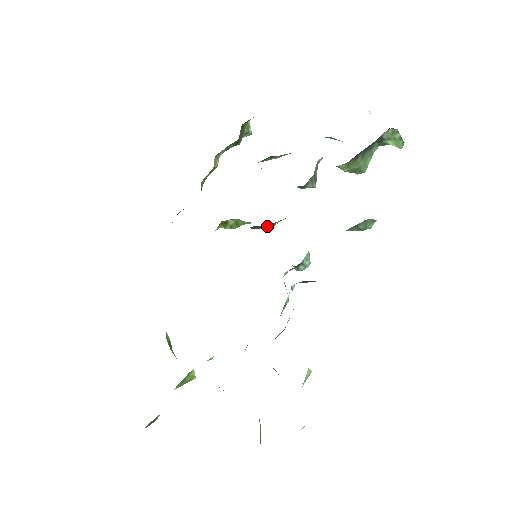
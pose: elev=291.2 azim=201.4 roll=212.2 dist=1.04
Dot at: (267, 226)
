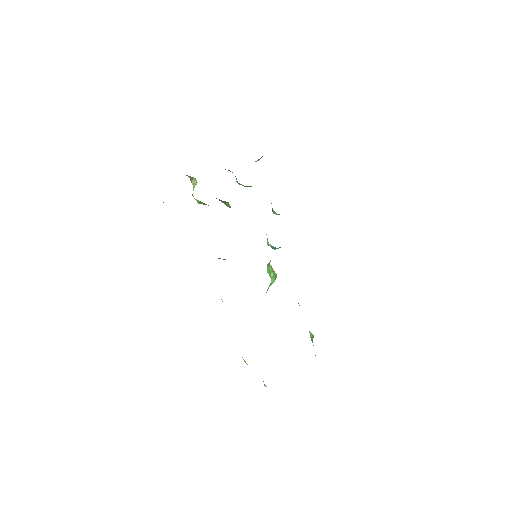
Dot at: occluded
